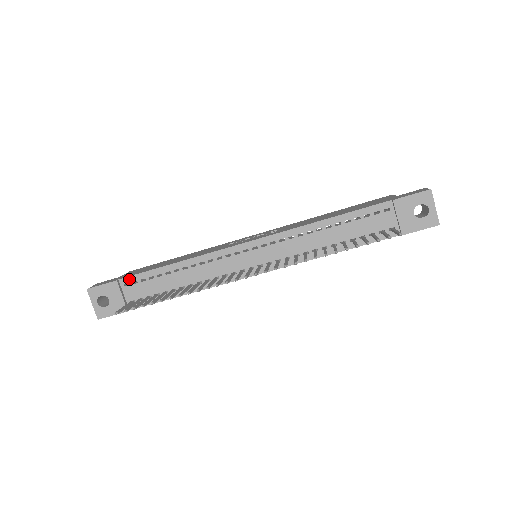
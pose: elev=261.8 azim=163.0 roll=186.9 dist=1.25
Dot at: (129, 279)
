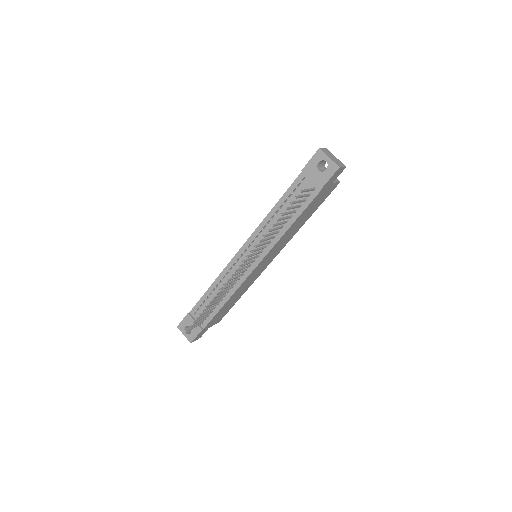
Dot at: (194, 309)
